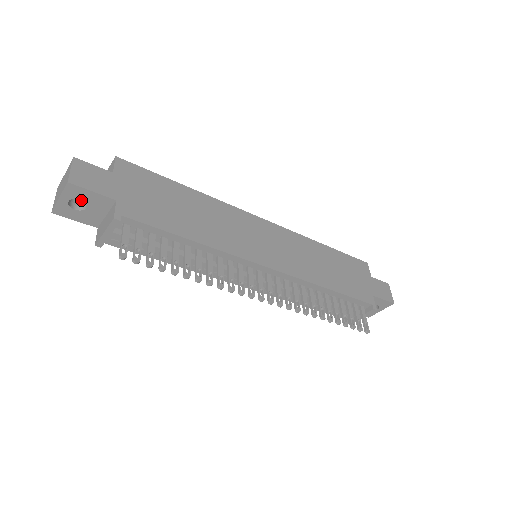
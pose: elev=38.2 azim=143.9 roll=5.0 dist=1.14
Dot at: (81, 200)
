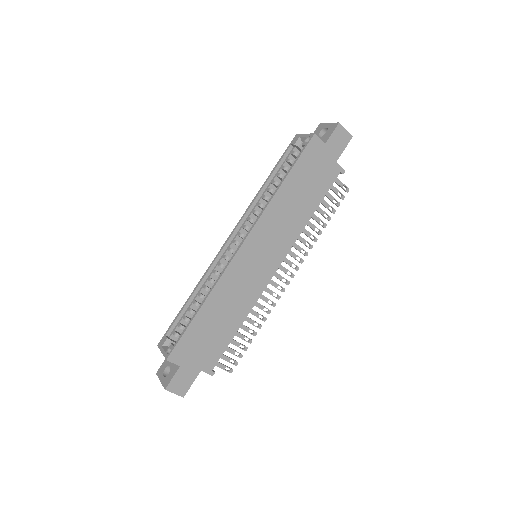
Dot at: occluded
